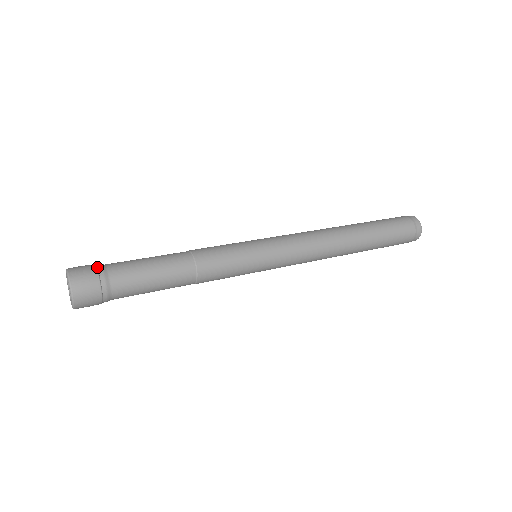
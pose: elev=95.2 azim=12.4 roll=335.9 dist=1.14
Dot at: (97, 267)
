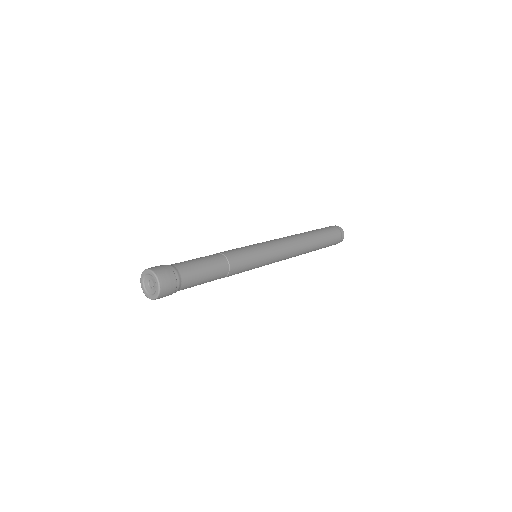
Dot at: (164, 265)
